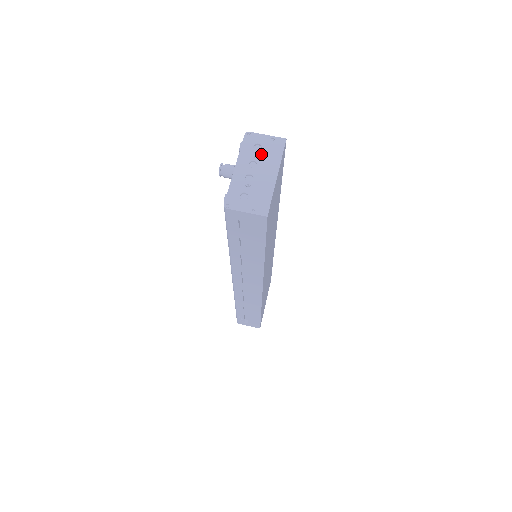
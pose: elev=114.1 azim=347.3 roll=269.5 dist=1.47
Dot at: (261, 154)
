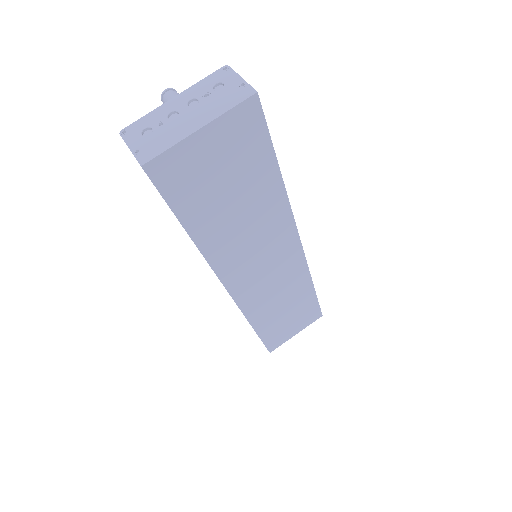
Dot at: (212, 96)
